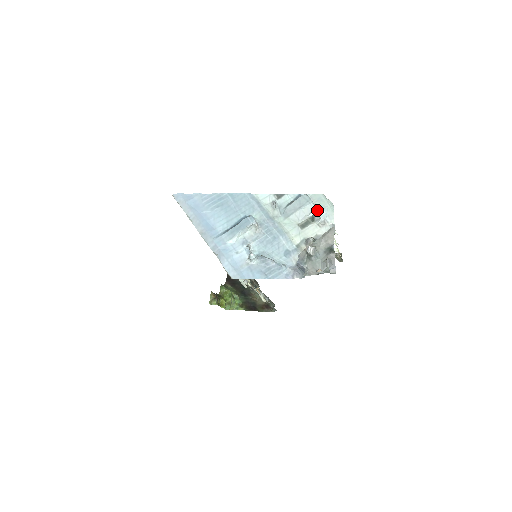
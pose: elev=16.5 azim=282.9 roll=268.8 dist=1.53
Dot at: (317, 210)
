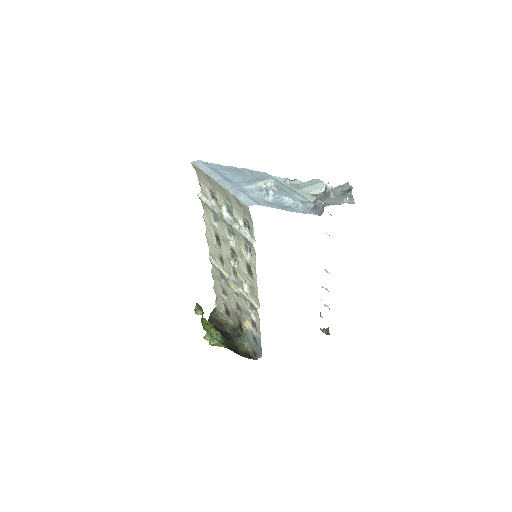
Dot at: occluded
